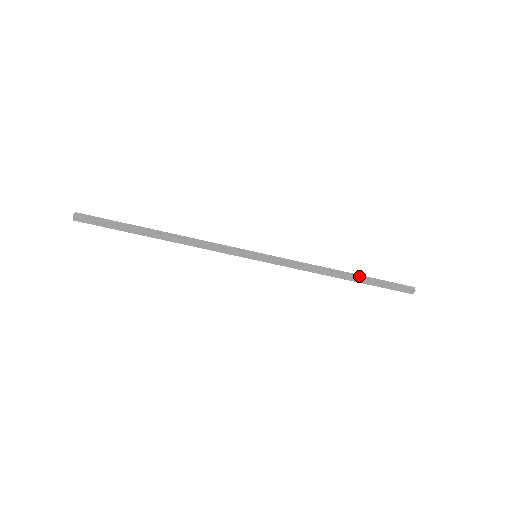
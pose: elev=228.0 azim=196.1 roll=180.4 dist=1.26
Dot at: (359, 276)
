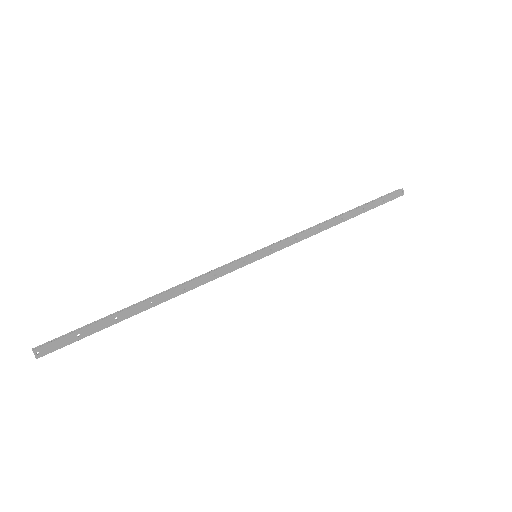
Dot at: (353, 210)
